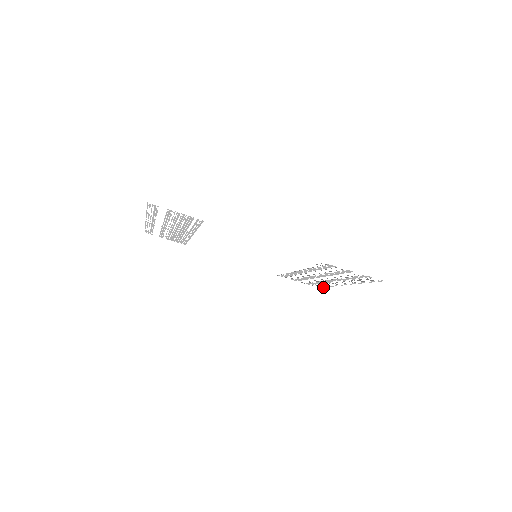
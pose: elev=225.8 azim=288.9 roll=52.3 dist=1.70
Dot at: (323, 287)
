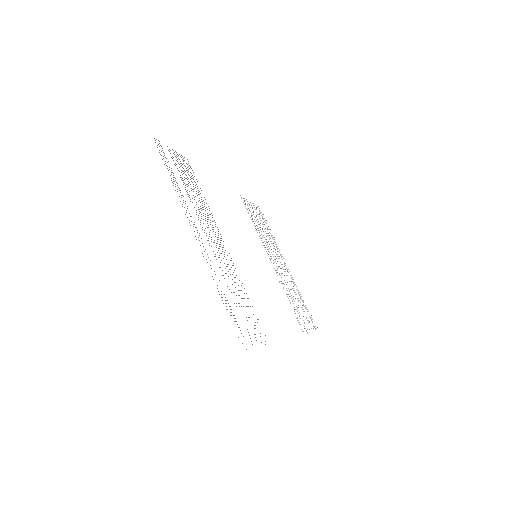
Dot at: occluded
